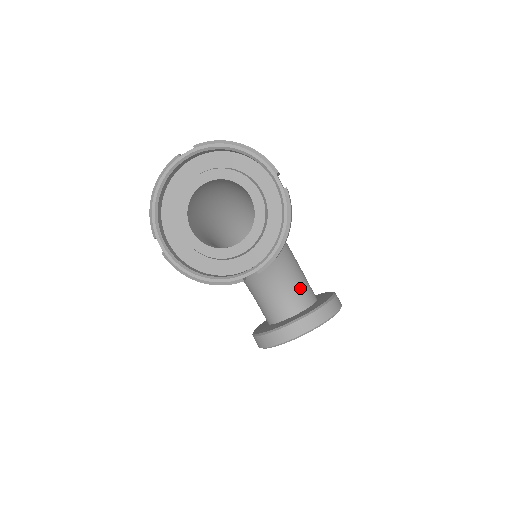
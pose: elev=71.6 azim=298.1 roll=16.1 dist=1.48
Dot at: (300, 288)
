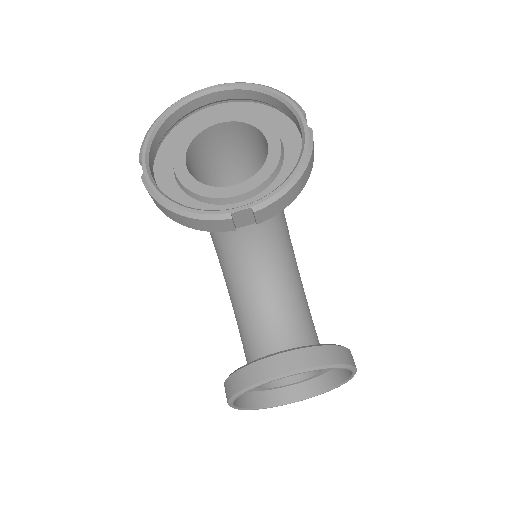
Dot at: (304, 324)
